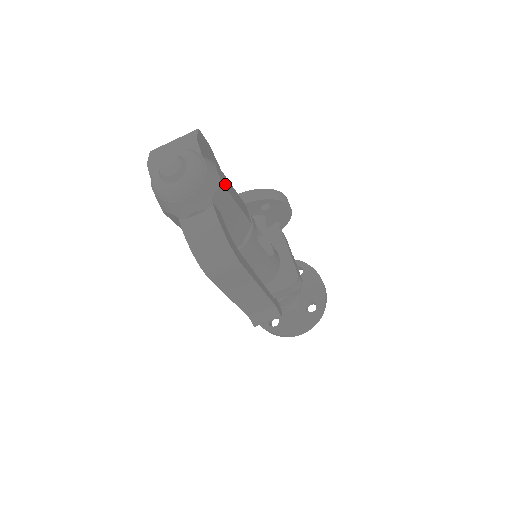
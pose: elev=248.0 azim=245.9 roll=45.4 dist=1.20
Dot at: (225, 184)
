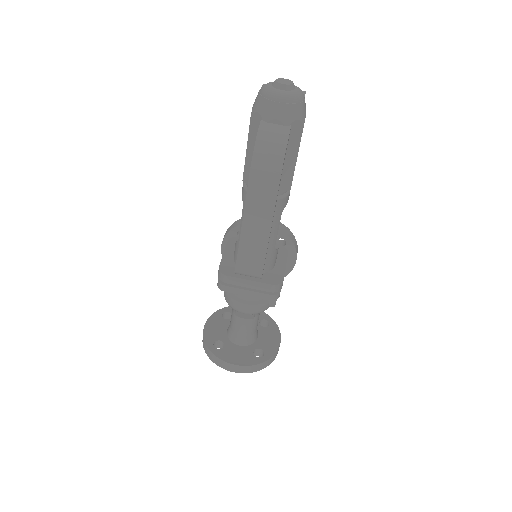
Dot at: occluded
